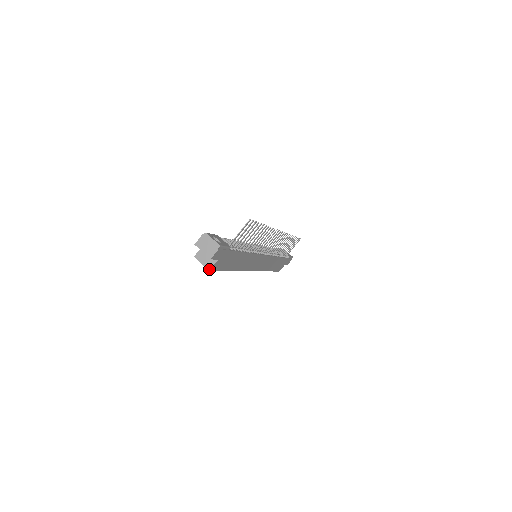
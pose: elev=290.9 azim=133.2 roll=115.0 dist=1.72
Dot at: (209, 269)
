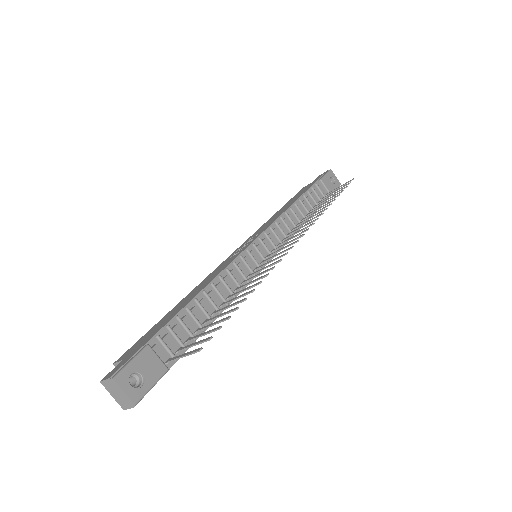
Dot at: occluded
